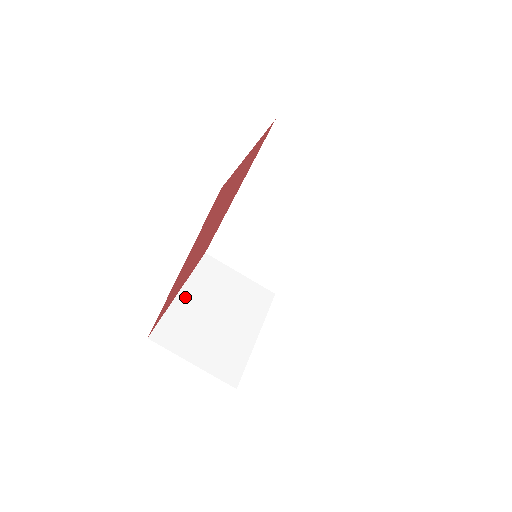
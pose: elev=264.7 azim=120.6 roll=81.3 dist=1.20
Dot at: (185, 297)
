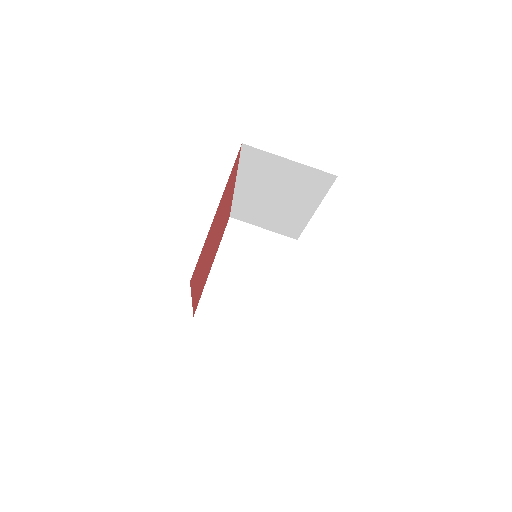
Dot at: (217, 270)
